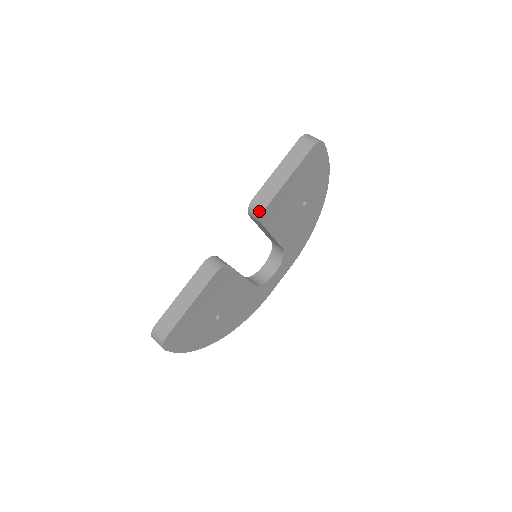
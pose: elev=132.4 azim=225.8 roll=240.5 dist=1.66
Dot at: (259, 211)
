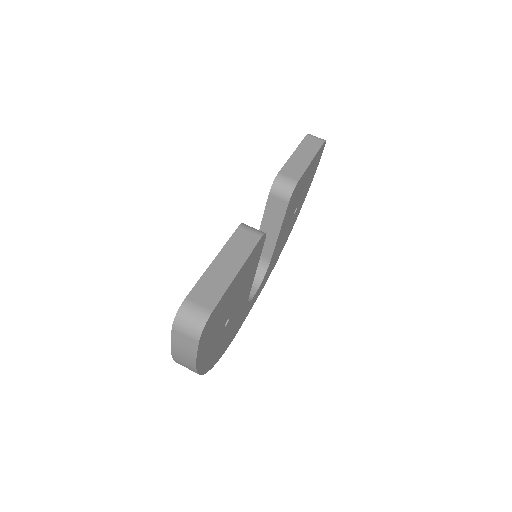
Dot at: (290, 184)
